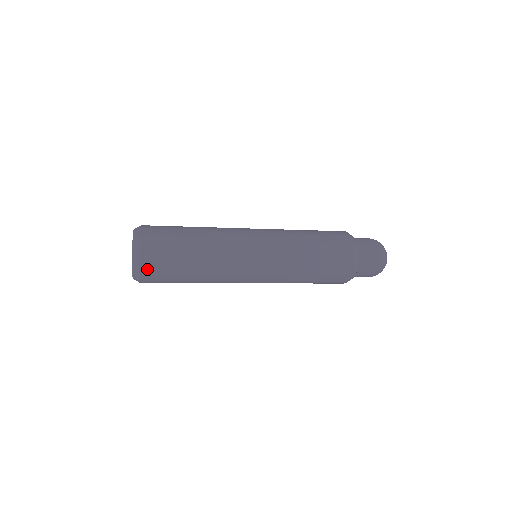
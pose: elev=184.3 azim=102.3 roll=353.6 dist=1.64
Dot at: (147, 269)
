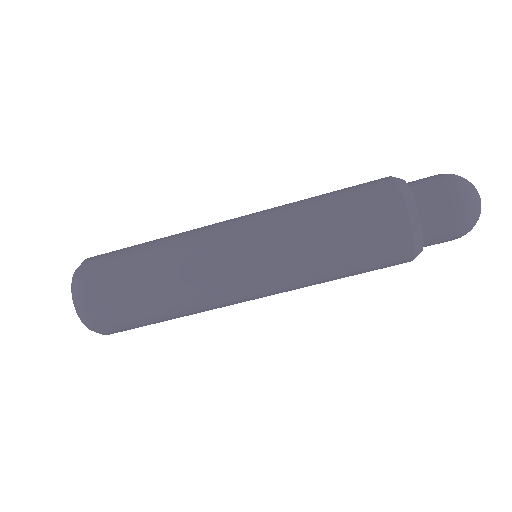
Dot at: (87, 272)
